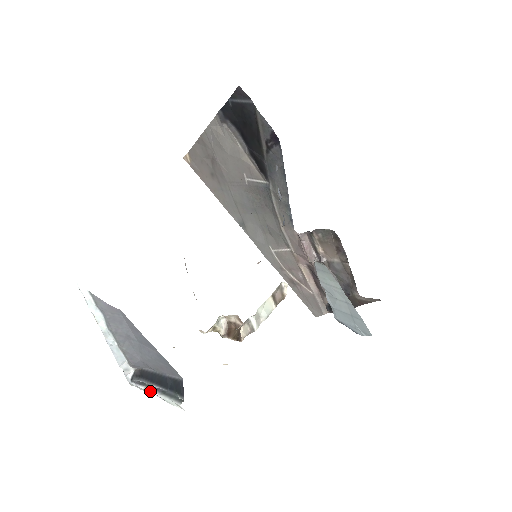
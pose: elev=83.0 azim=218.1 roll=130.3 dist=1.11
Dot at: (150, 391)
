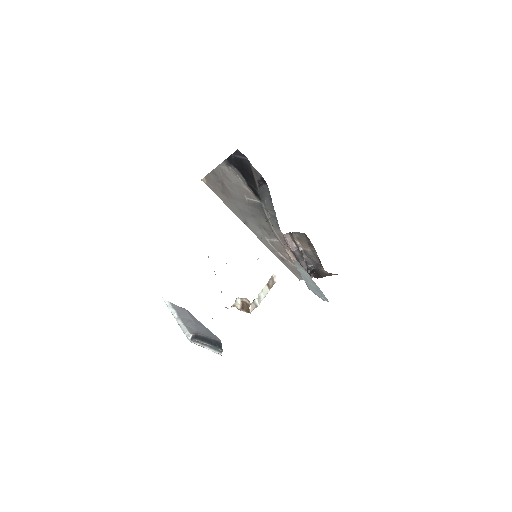
Dot at: (203, 346)
